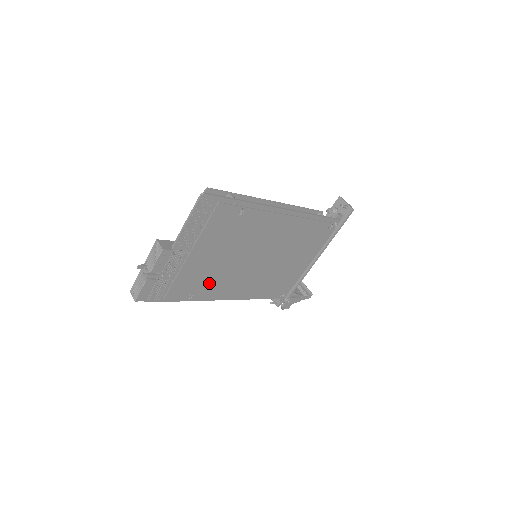
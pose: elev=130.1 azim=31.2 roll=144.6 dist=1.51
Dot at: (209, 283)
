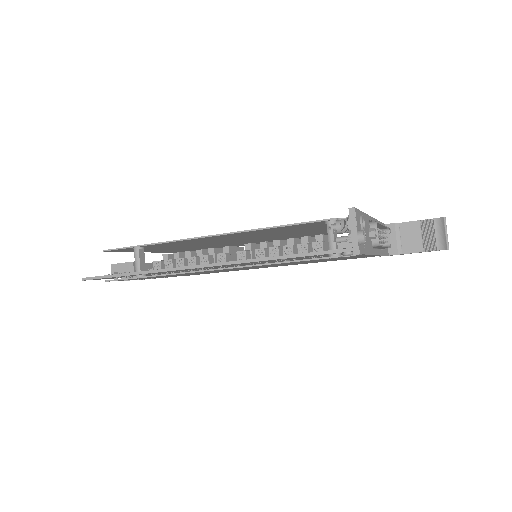
Dot at: occluded
